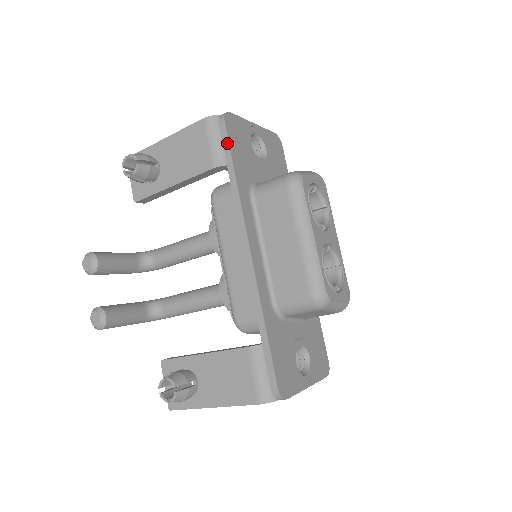
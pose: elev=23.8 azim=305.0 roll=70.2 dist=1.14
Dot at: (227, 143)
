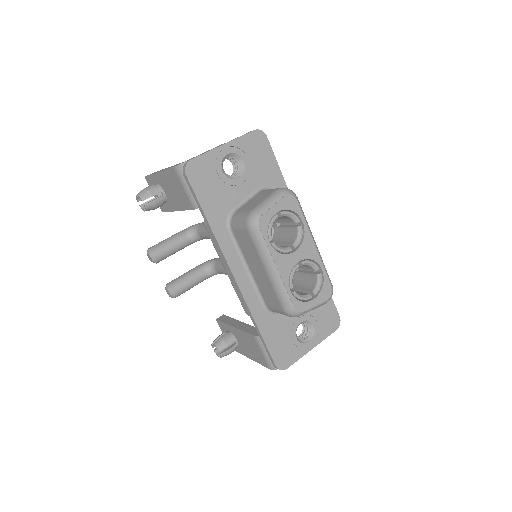
Dot at: (194, 194)
